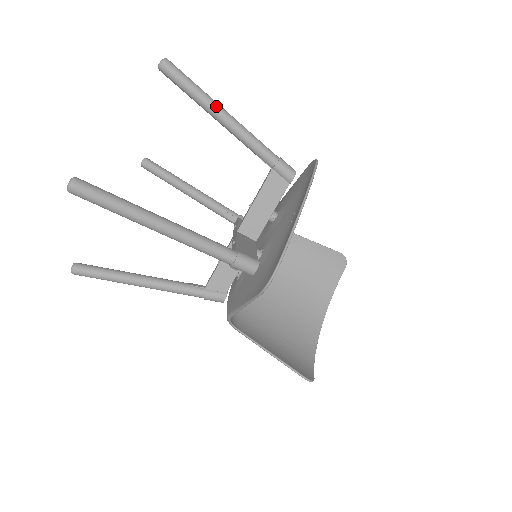
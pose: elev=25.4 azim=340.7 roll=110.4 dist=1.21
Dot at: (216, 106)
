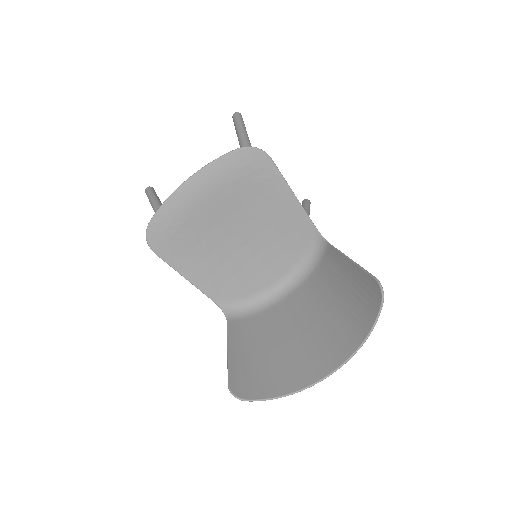
Dot at: (238, 131)
